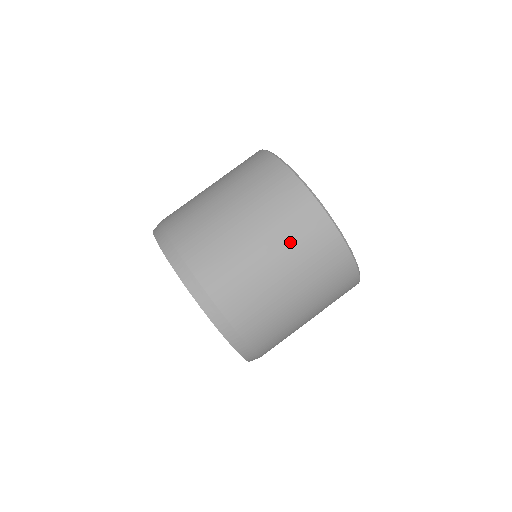
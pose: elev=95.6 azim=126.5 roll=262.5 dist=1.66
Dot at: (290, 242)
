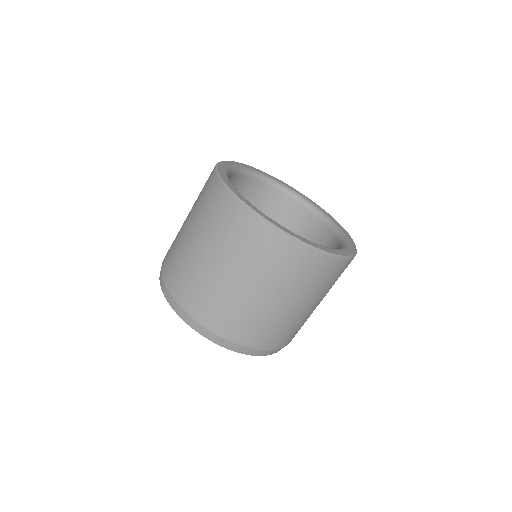
Dot at: (317, 291)
